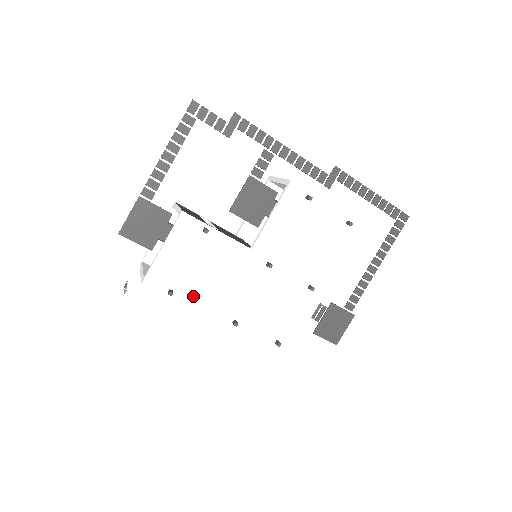
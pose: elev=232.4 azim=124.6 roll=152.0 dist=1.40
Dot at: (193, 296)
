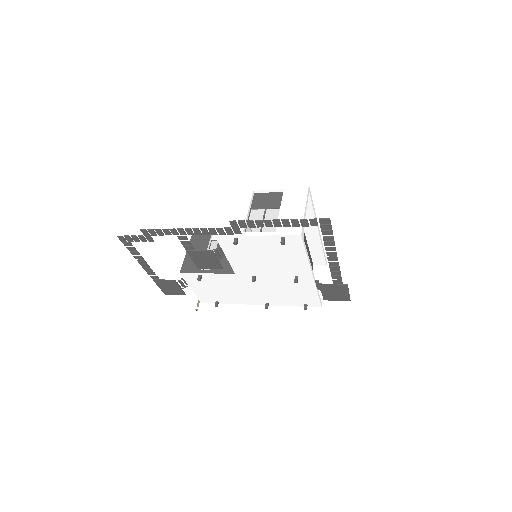
Dot at: (231, 300)
